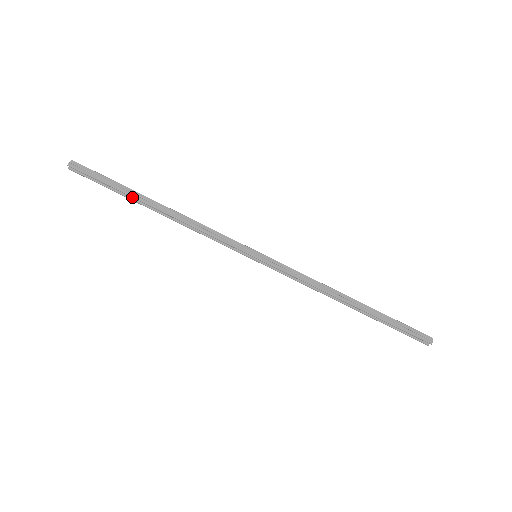
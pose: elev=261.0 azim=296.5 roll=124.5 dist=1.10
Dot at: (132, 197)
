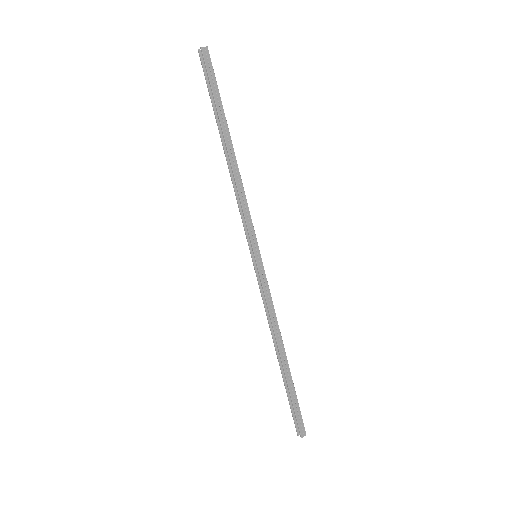
Dot at: (220, 121)
